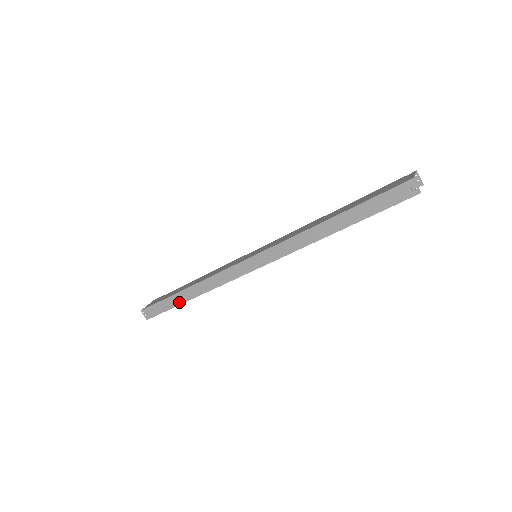
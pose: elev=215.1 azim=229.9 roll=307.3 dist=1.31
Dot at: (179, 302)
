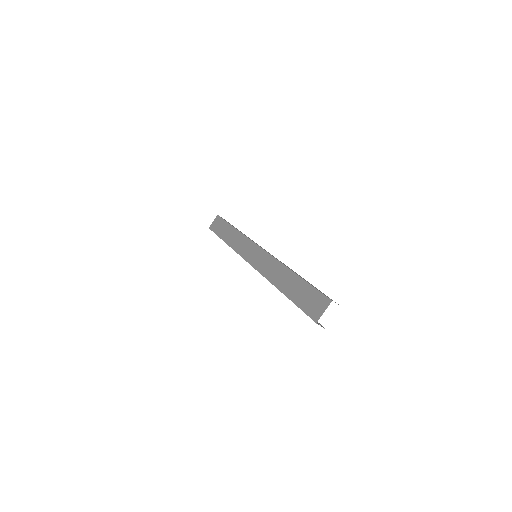
Dot at: occluded
